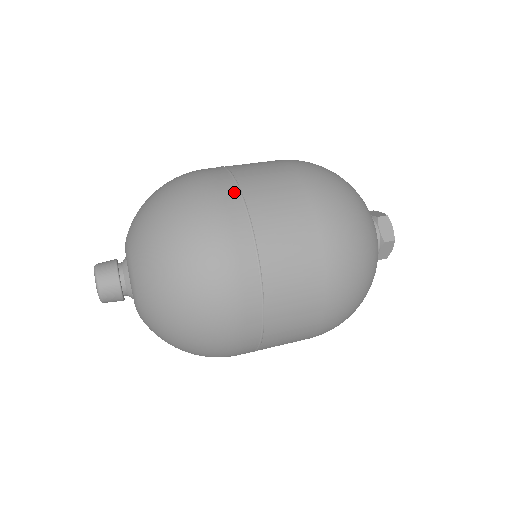
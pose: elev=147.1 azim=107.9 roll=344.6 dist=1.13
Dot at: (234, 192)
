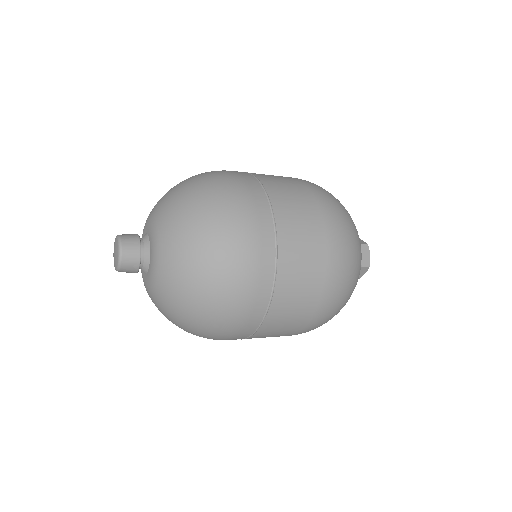
Dot at: occluded
